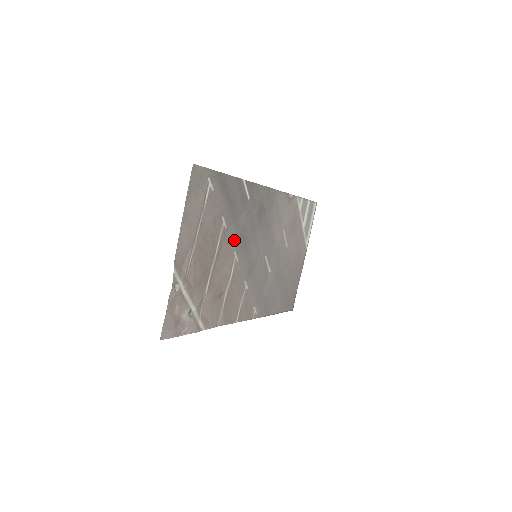
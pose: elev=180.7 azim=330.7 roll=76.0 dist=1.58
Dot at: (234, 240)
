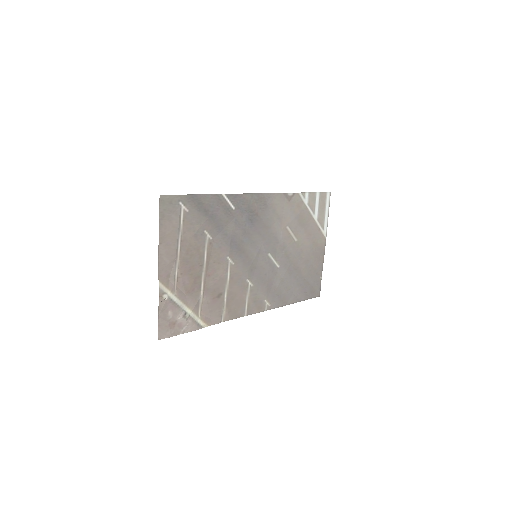
Dot at: (224, 247)
